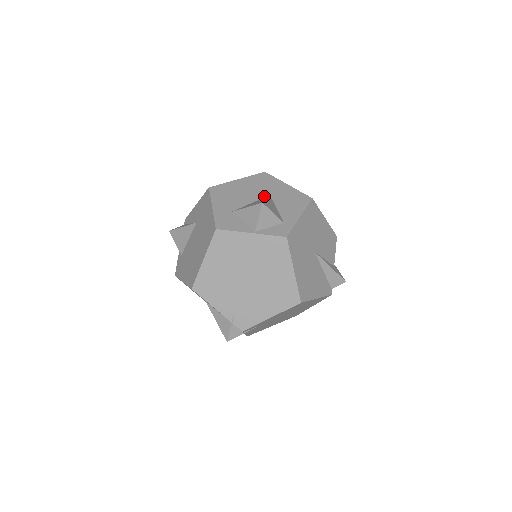
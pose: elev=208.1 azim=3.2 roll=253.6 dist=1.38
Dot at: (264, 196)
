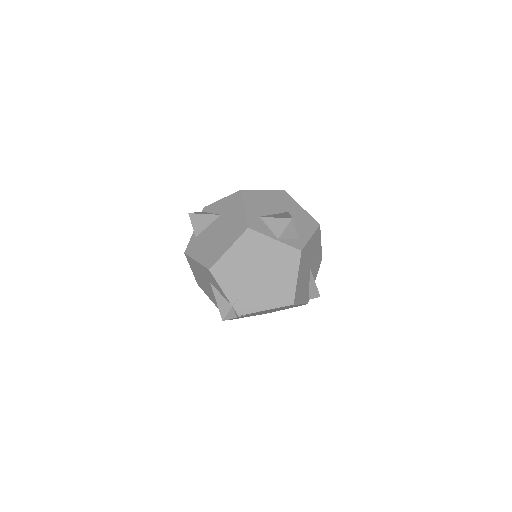
Dot at: (284, 211)
